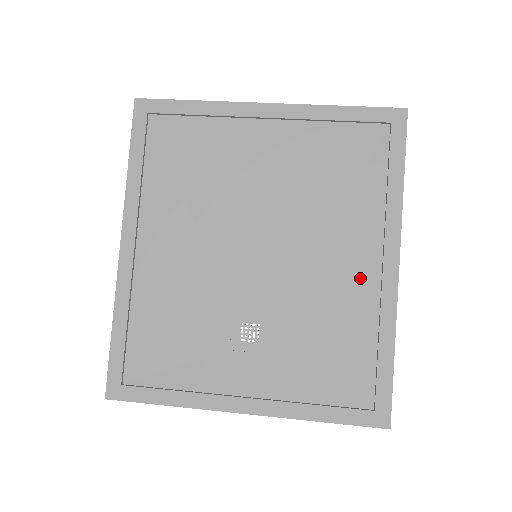
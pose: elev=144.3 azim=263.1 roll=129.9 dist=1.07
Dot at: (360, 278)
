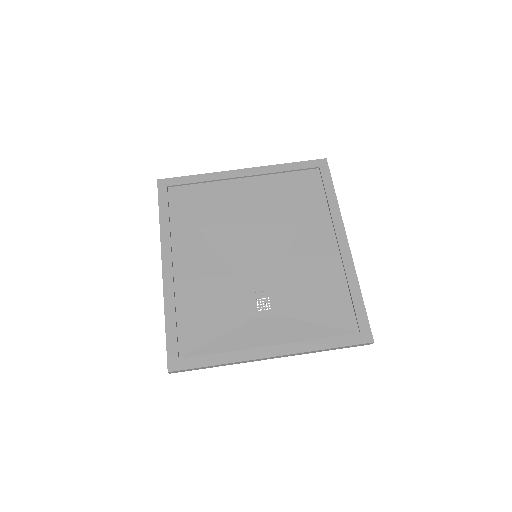
Dot at: (326, 255)
